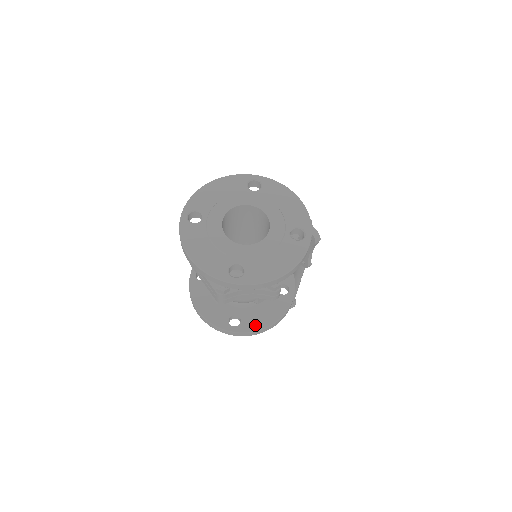
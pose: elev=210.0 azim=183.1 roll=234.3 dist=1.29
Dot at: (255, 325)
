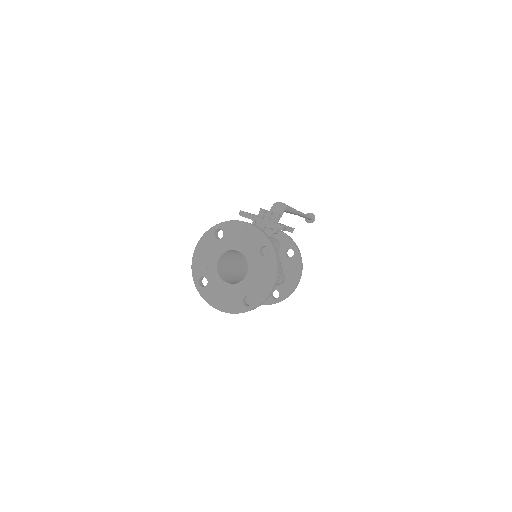
Dot at: (288, 289)
